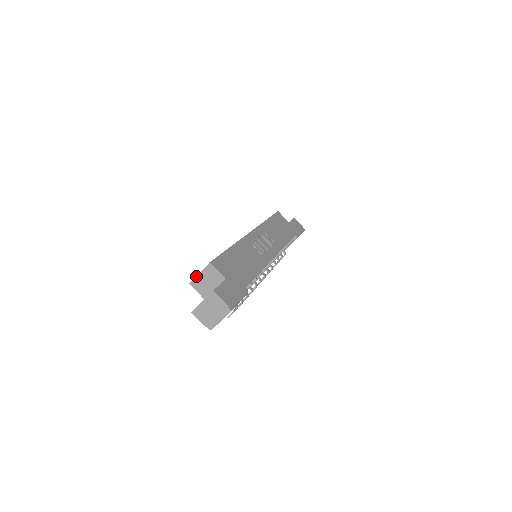
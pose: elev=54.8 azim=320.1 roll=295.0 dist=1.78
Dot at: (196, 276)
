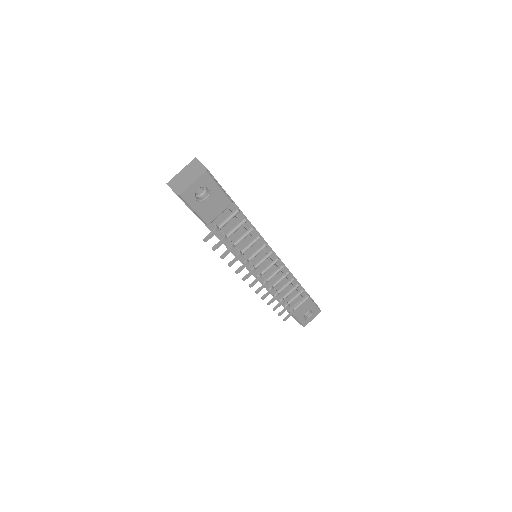
Dot at: occluded
